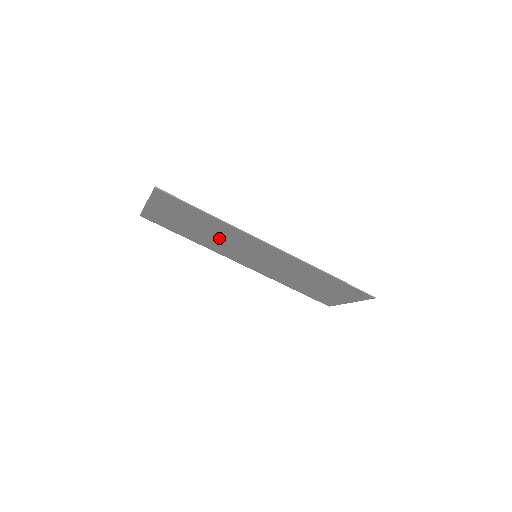
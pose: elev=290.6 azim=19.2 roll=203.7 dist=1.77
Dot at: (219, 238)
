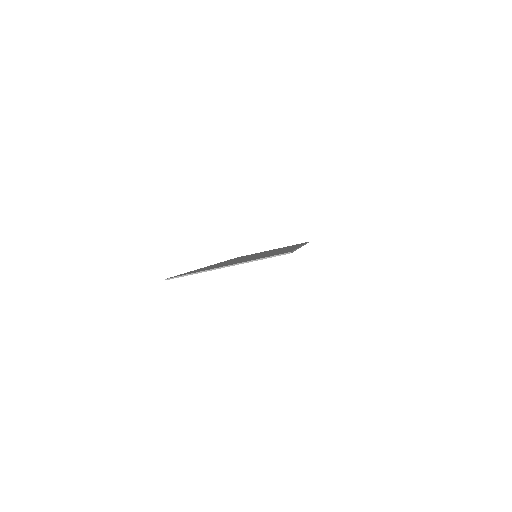
Dot at: occluded
